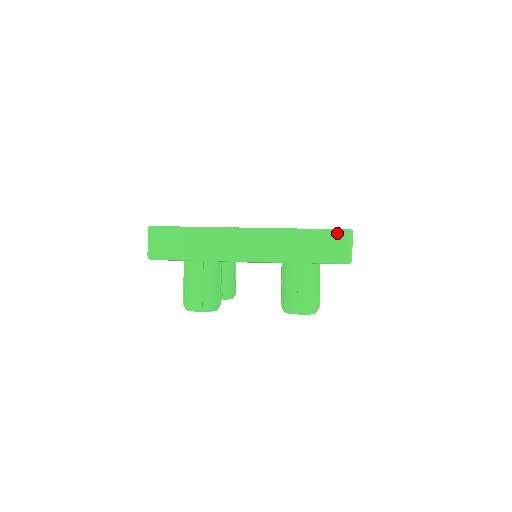
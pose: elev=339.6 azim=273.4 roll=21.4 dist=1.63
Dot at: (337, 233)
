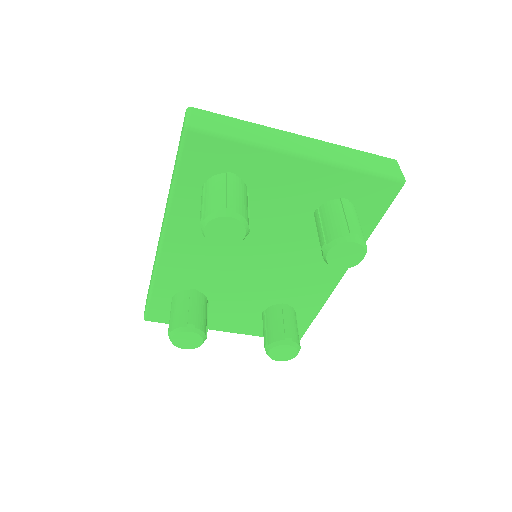
Dot at: (385, 158)
